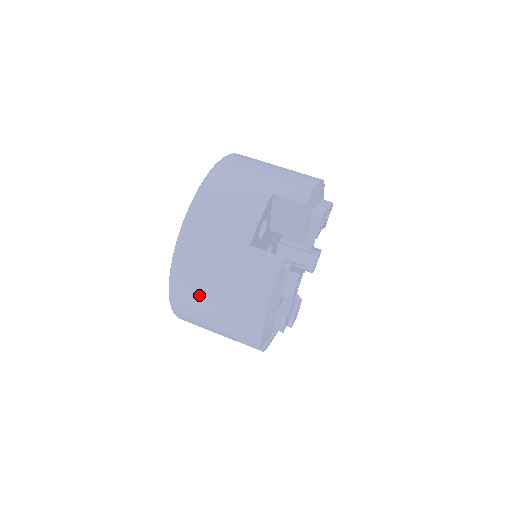
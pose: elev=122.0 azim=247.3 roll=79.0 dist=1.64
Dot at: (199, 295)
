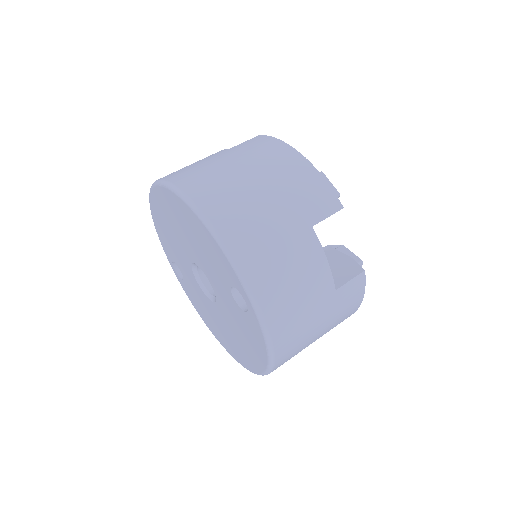
Dot at: occluded
